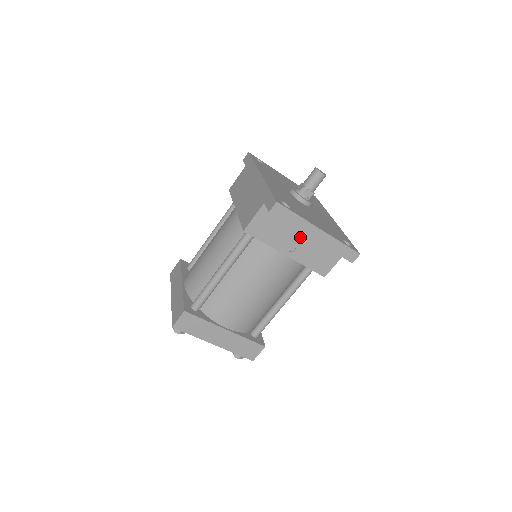
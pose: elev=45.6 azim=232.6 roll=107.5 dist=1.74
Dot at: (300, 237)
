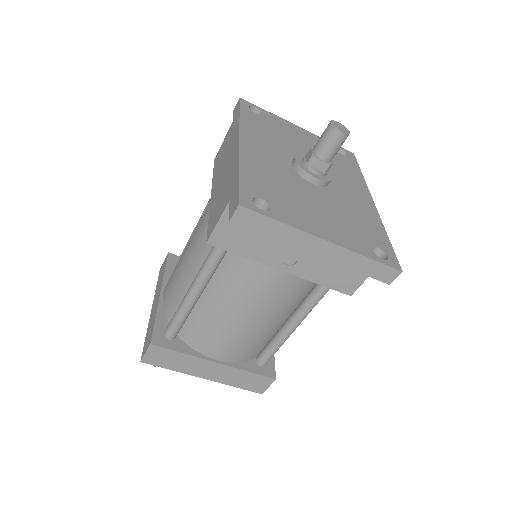
Dot at: occluded
